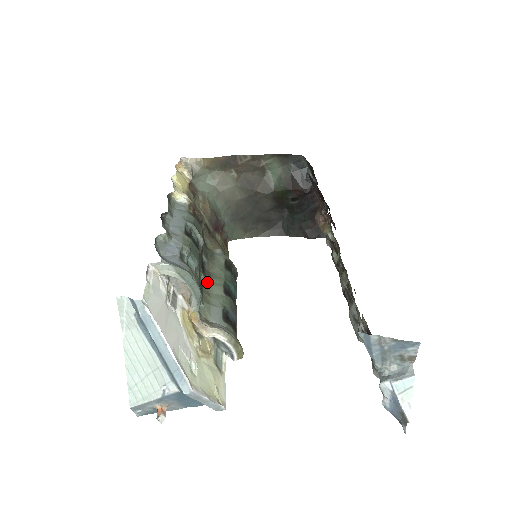
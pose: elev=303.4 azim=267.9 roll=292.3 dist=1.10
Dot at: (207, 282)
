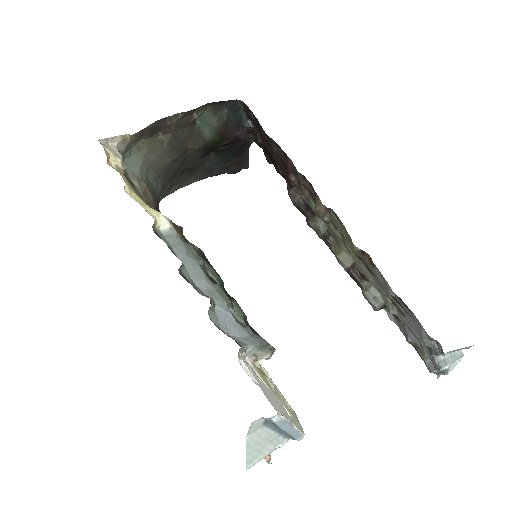
Dot at: occluded
